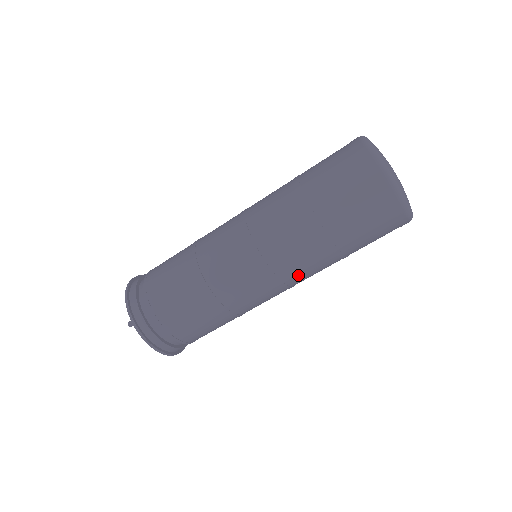
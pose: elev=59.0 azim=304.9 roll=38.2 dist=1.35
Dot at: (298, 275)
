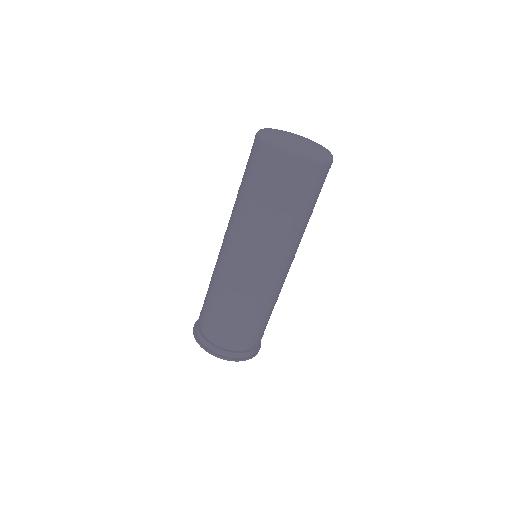
Dot at: (256, 246)
